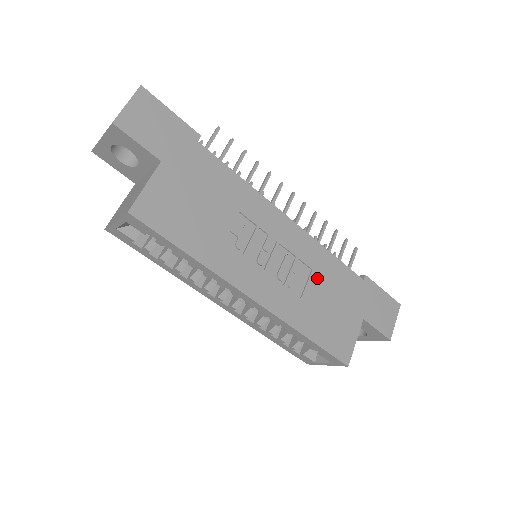
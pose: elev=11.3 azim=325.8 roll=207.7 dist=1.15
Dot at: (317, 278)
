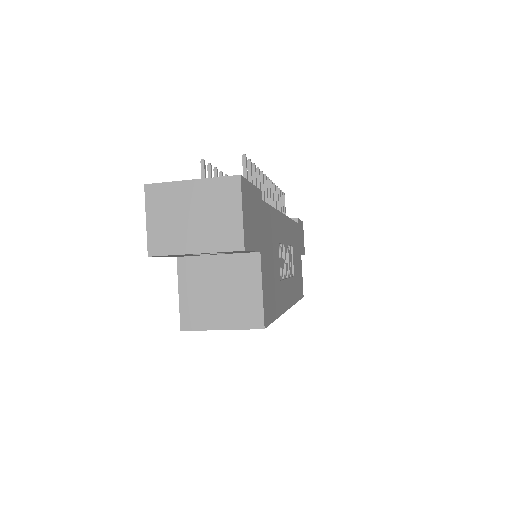
Dot at: (293, 250)
